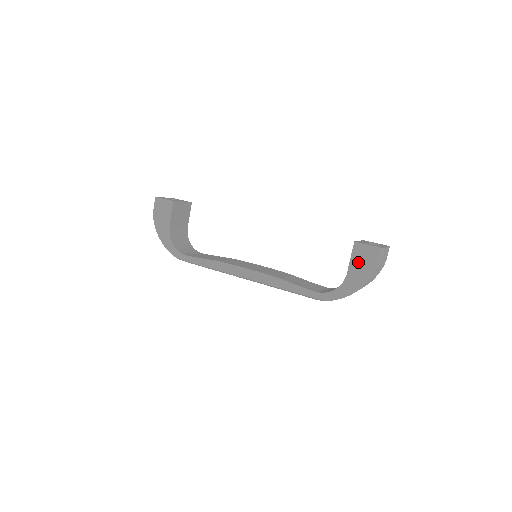
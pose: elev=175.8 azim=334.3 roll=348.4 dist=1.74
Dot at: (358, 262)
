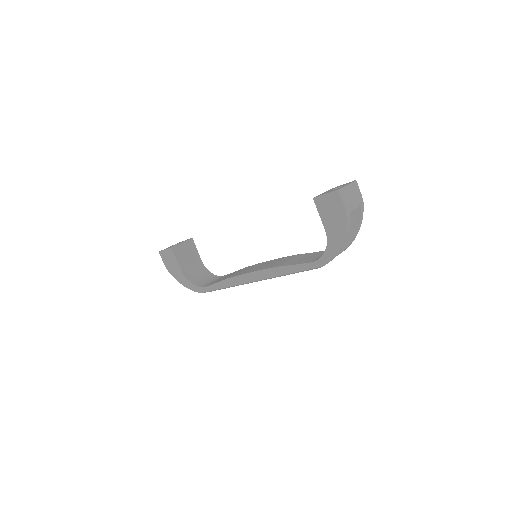
Dot at: (327, 215)
